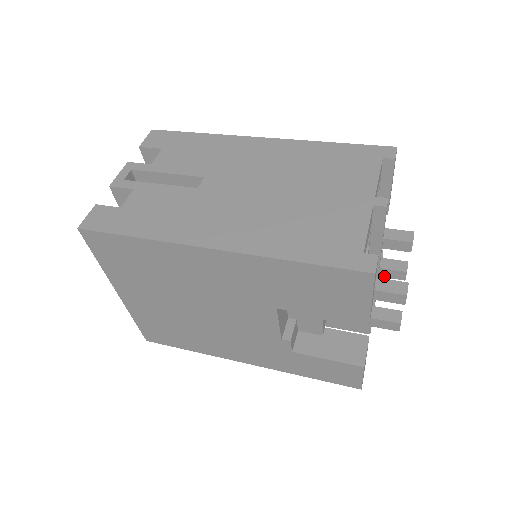
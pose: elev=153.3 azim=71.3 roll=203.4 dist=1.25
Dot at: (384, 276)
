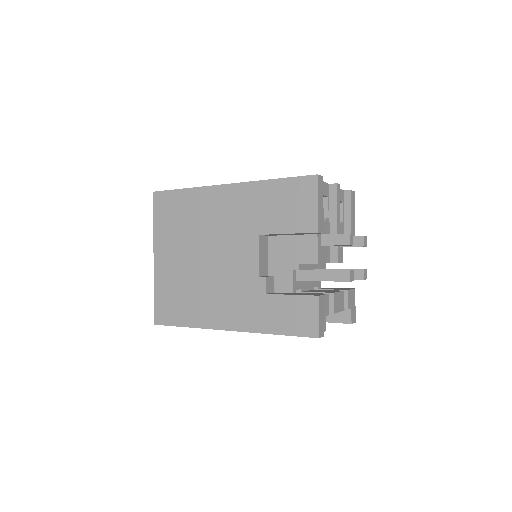
Dot at: occluded
